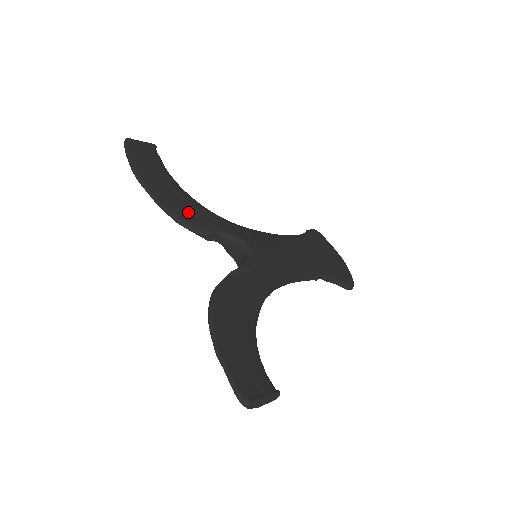
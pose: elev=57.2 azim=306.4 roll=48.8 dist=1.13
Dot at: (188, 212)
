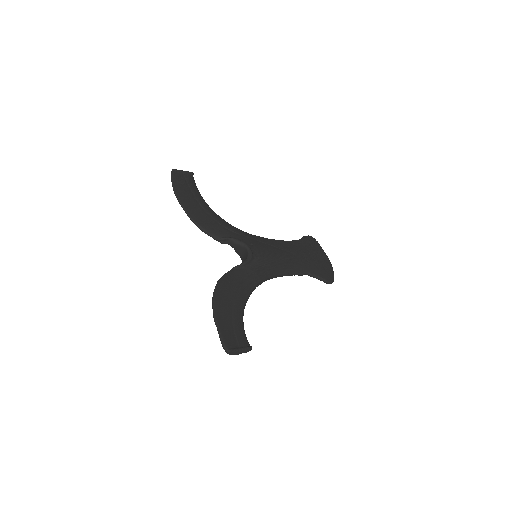
Dot at: (210, 223)
